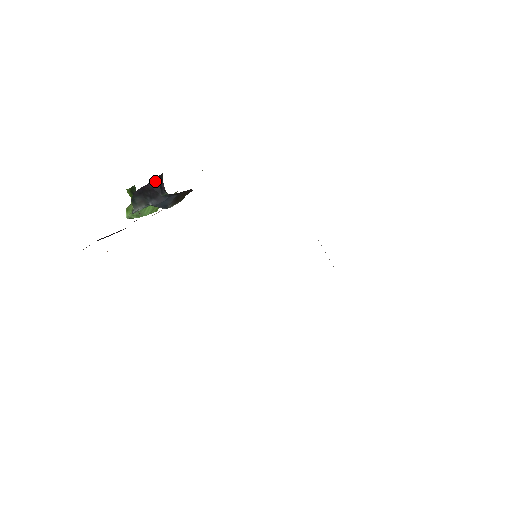
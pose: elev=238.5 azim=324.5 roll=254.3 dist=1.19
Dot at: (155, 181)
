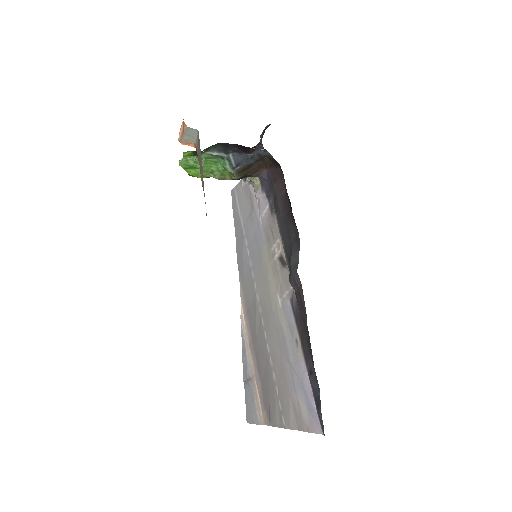
Dot at: (244, 147)
